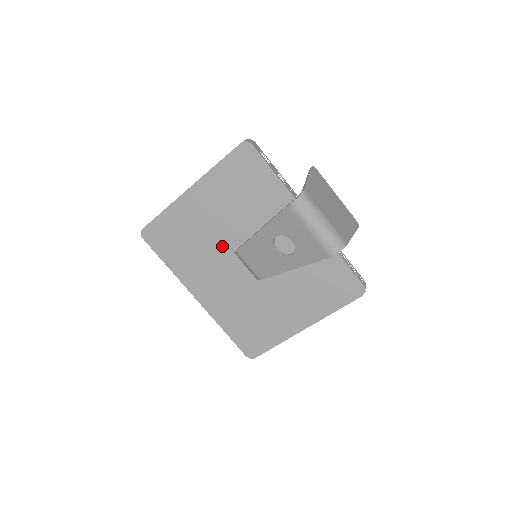
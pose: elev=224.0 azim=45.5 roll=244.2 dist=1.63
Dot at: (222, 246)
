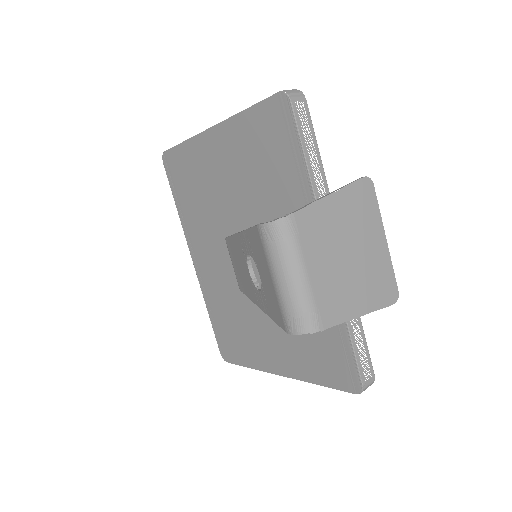
Dot at: (227, 220)
